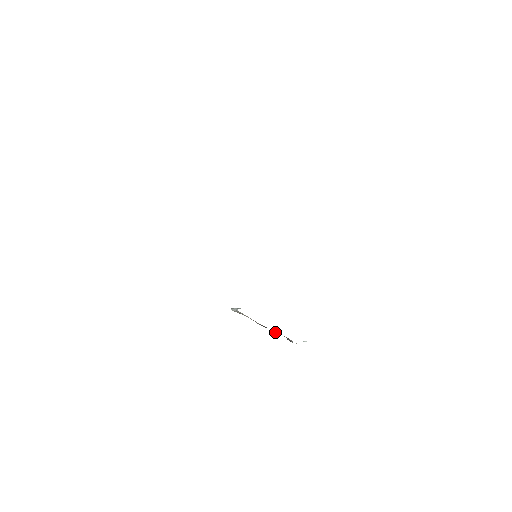
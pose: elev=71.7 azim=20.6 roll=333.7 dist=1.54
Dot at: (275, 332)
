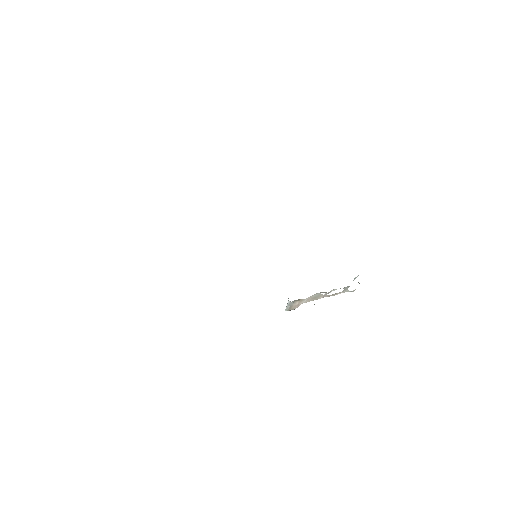
Dot at: (330, 292)
